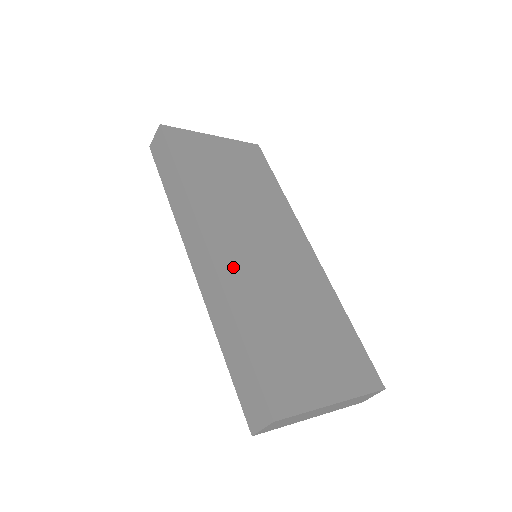
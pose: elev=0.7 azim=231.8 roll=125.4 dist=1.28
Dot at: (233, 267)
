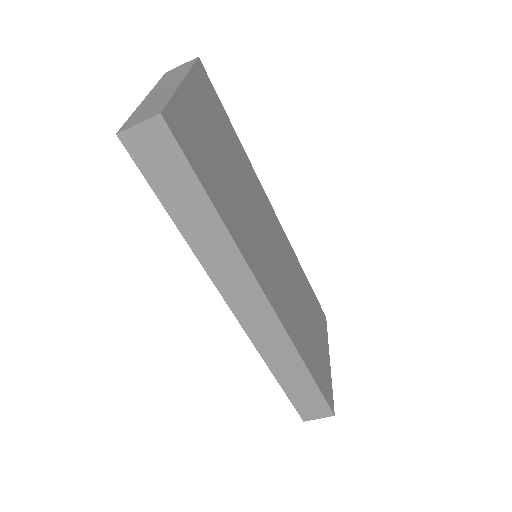
Dot at: (282, 306)
